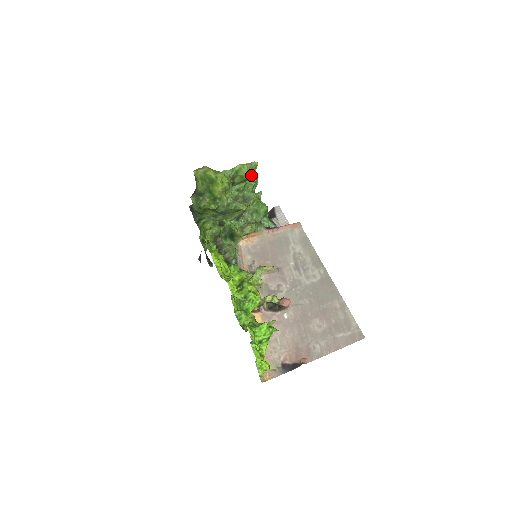
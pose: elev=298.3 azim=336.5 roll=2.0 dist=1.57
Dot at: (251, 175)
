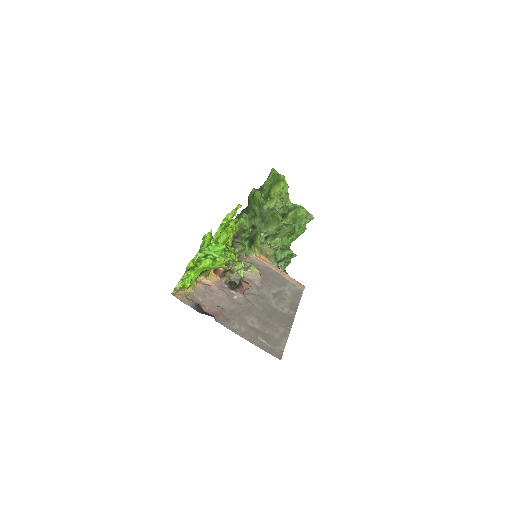
Dot at: (302, 219)
